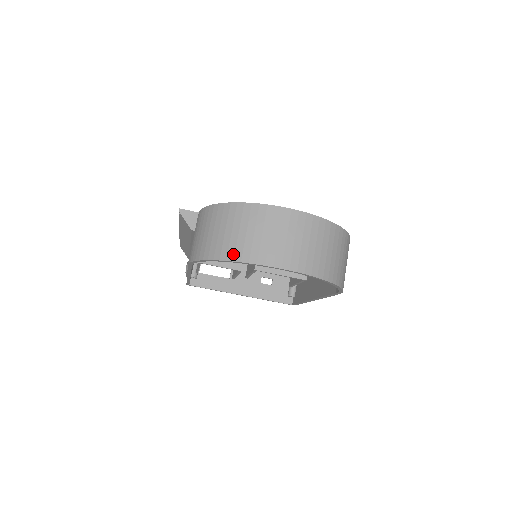
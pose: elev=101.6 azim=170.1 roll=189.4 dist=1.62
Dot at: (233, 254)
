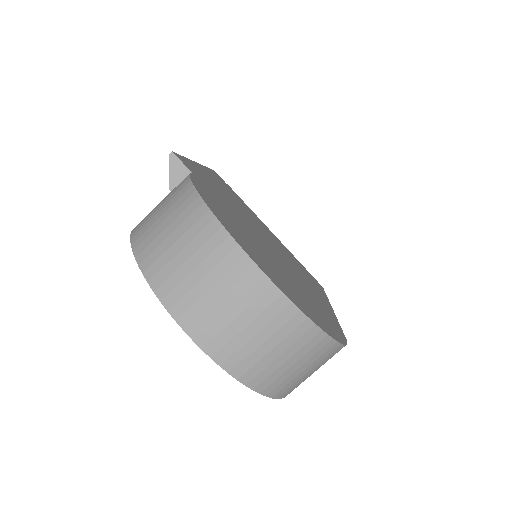
Dot at: (154, 273)
